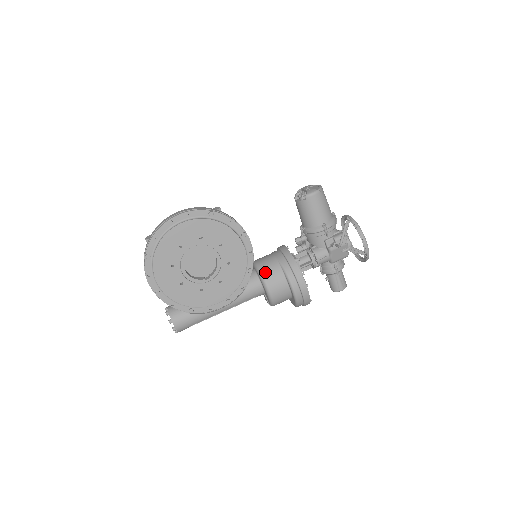
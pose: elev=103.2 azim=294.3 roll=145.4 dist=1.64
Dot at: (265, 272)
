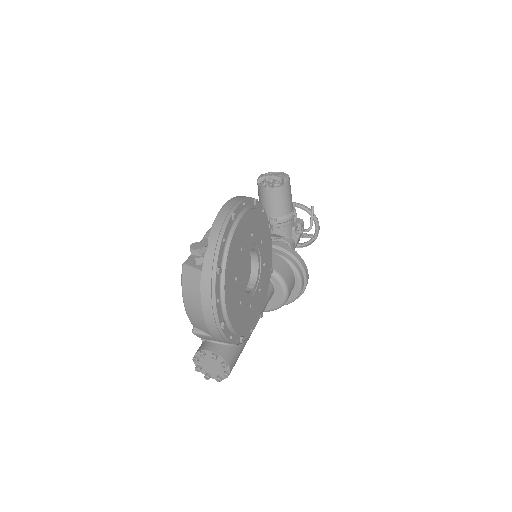
Dot at: (278, 269)
